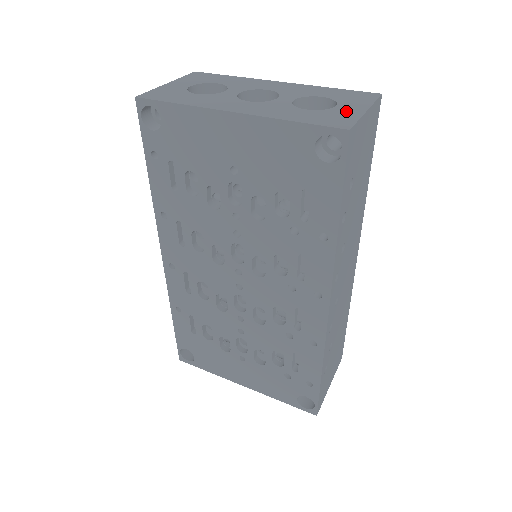
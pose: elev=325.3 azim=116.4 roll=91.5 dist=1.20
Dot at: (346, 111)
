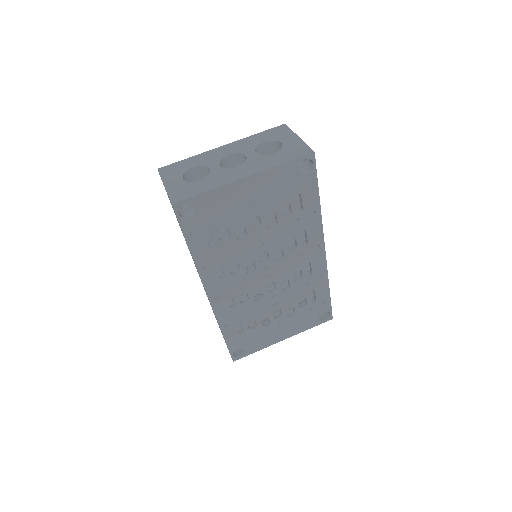
Dot at: (292, 143)
